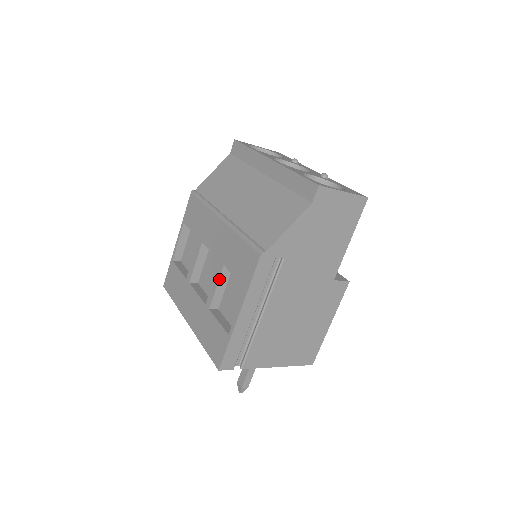
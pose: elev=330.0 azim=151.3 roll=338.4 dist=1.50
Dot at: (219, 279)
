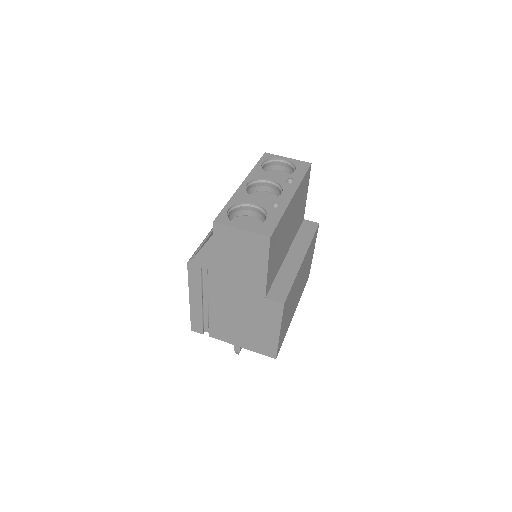
Dot at: occluded
